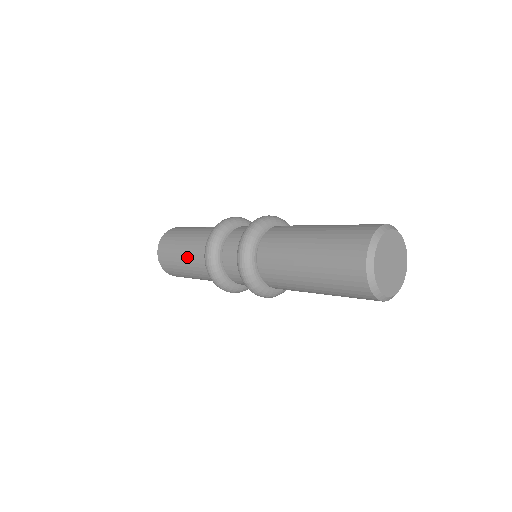
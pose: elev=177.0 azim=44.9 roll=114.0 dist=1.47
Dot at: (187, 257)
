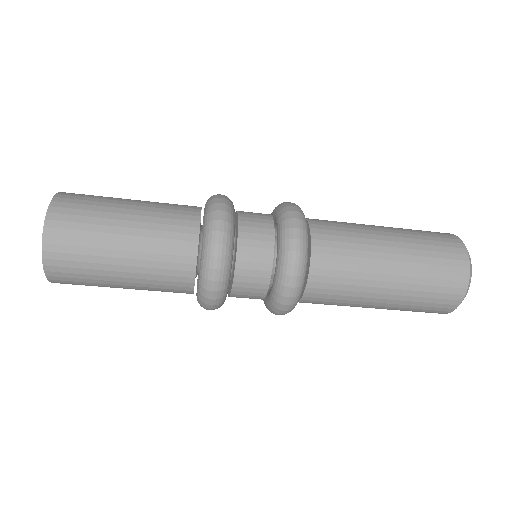
Dot at: (143, 242)
